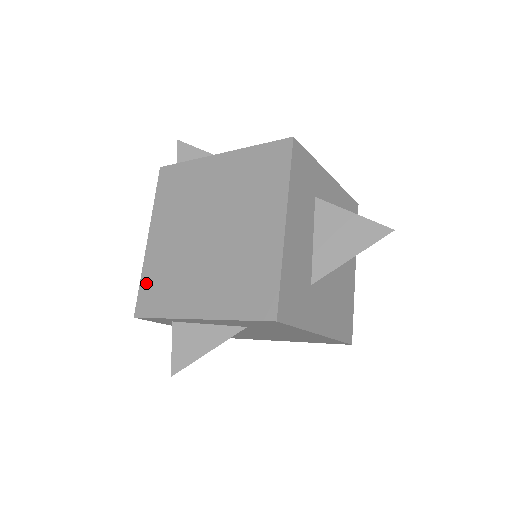
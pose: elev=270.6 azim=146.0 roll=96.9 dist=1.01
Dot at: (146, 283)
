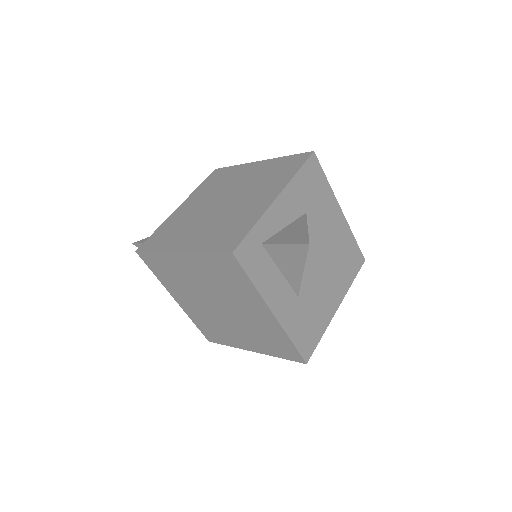
Dot at: (213, 245)
